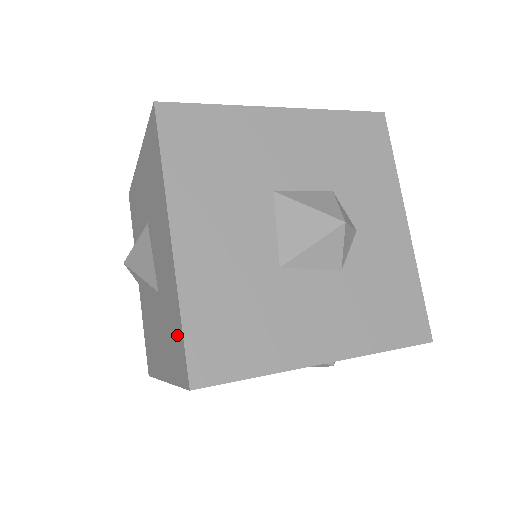
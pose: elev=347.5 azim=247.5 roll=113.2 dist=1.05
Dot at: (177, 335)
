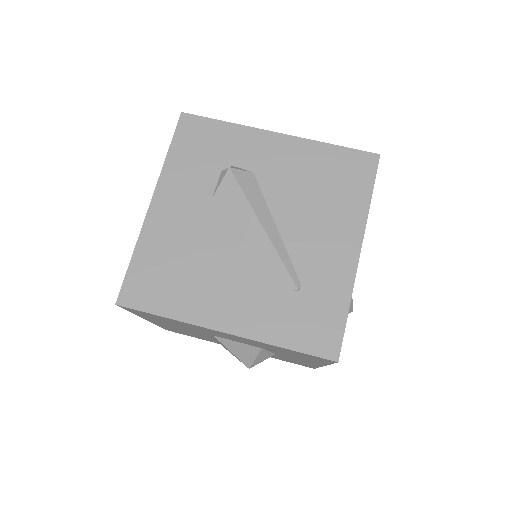
Dot at: occluded
